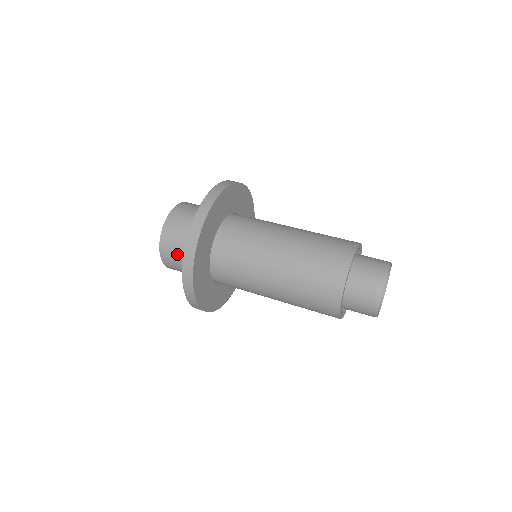
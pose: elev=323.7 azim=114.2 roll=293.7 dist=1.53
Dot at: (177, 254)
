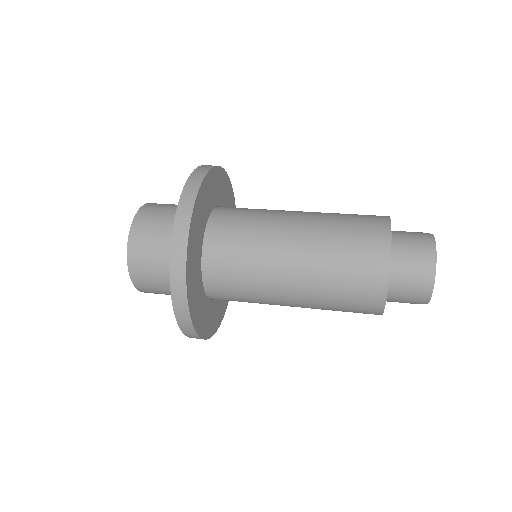
Dot at: (154, 241)
